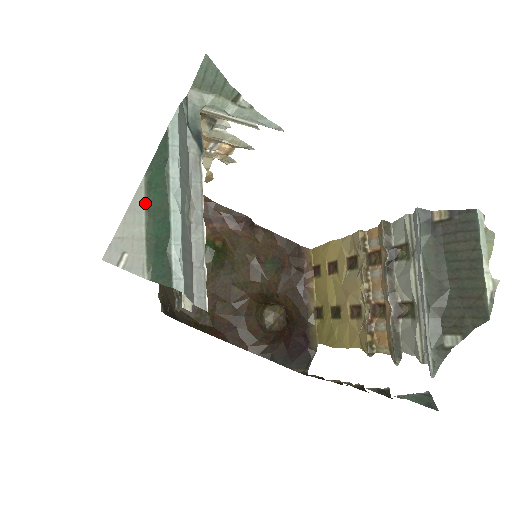
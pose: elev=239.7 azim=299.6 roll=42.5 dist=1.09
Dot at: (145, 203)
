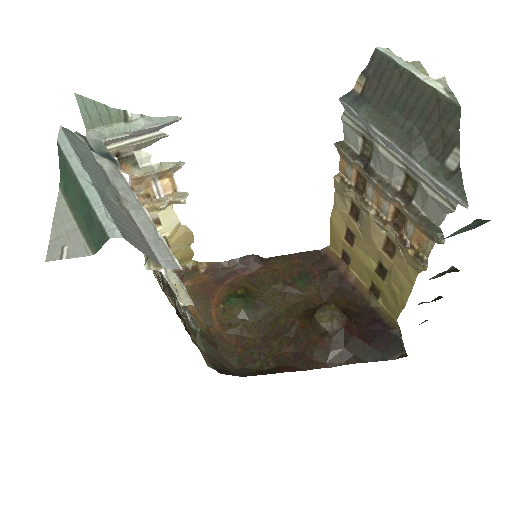
Dot at: (67, 204)
